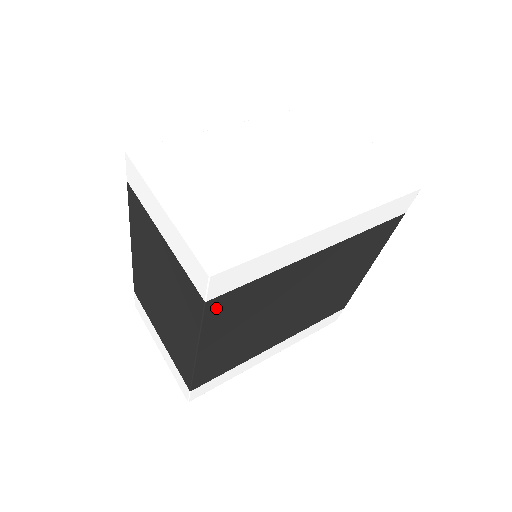
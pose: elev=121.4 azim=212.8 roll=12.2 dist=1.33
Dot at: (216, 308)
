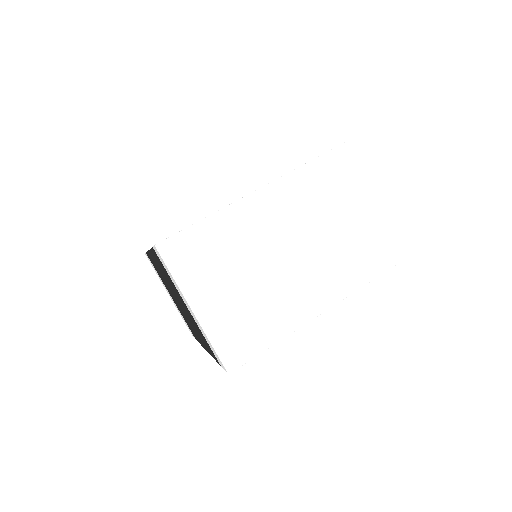
Dot at: occluded
